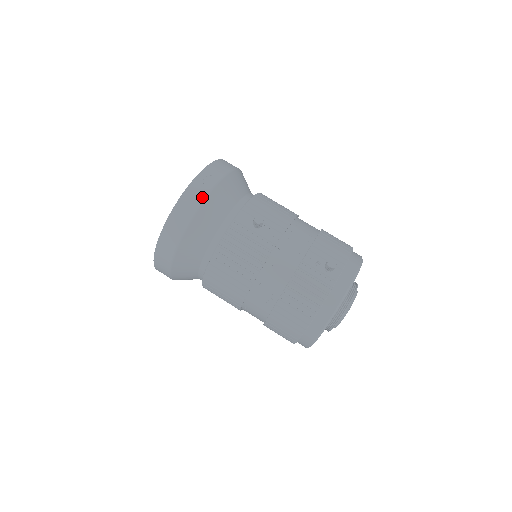
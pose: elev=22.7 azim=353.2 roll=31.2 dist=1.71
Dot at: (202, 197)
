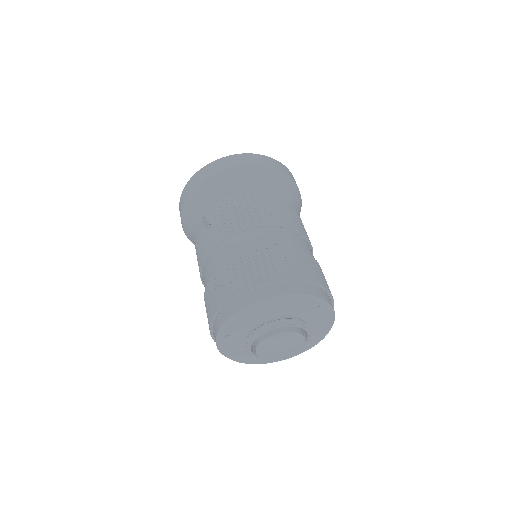
Dot at: (191, 189)
